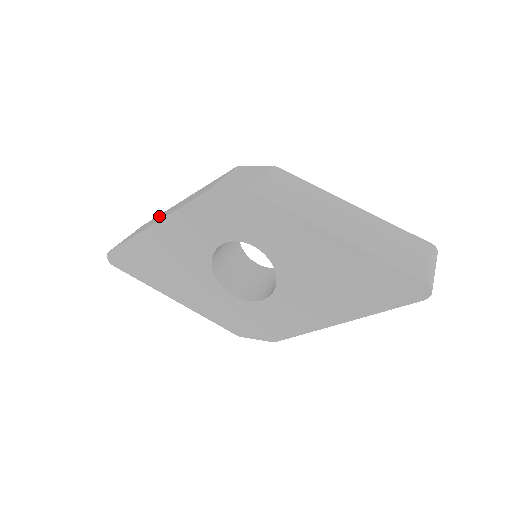
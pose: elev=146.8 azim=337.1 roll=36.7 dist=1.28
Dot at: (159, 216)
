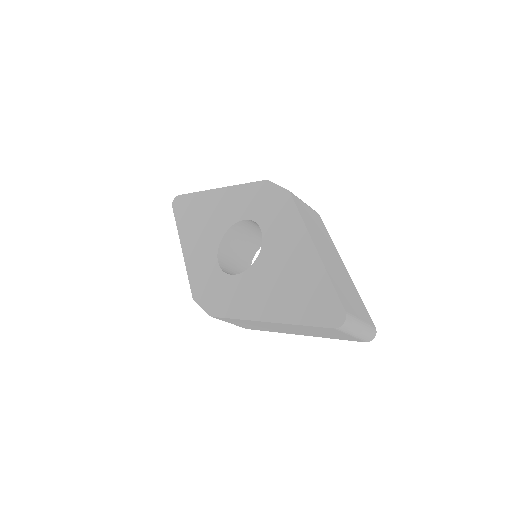
Dot at: occluded
